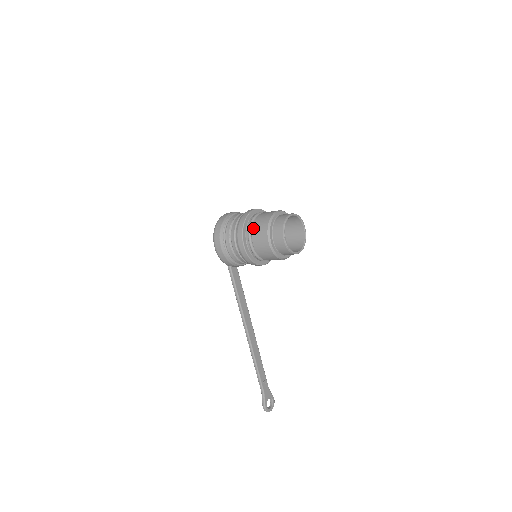
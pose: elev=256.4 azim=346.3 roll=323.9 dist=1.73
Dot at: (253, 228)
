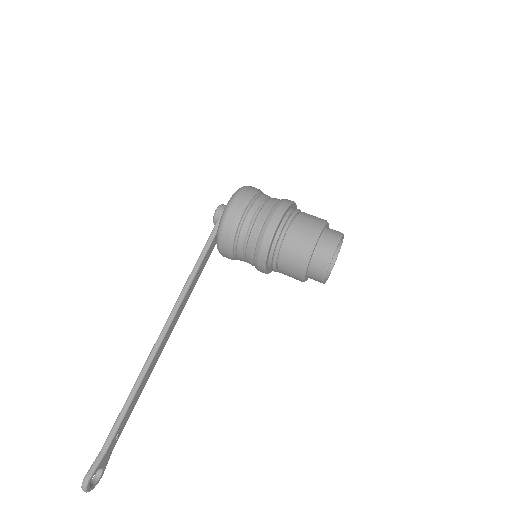
Dot at: (299, 216)
